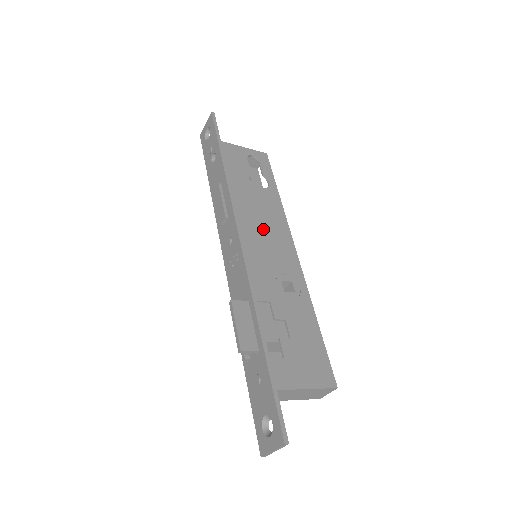
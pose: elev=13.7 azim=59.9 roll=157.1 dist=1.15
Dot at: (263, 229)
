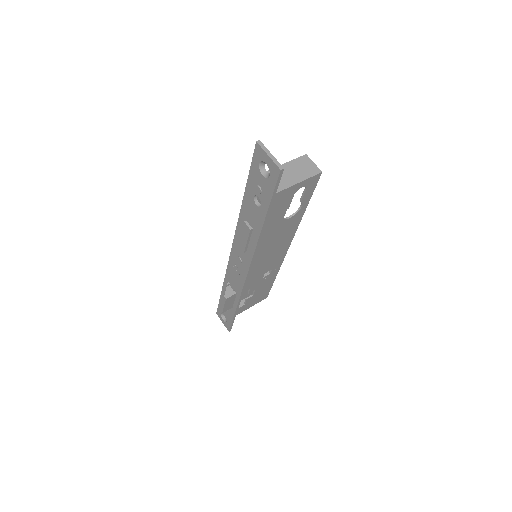
Dot at: (270, 251)
